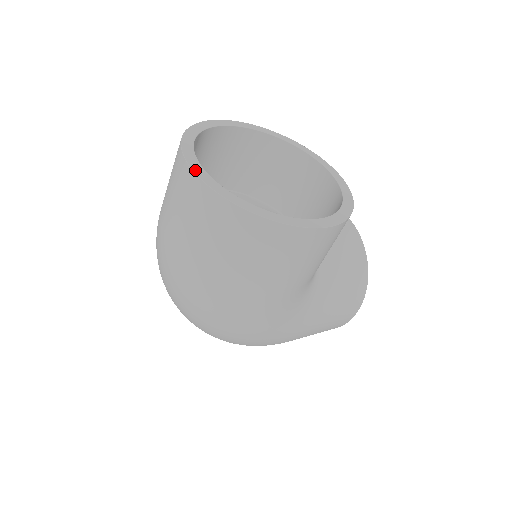
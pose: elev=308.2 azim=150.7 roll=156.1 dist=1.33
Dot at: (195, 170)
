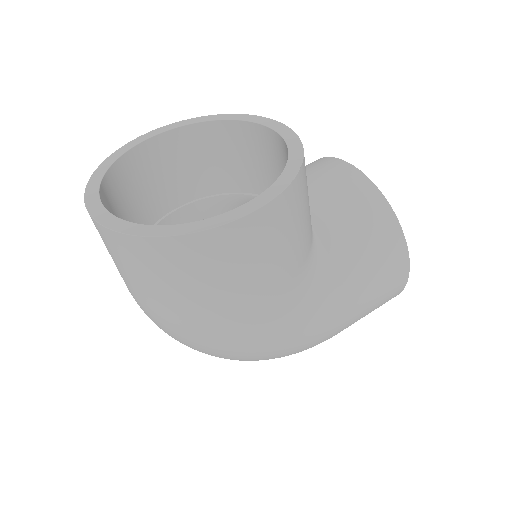
Dot at: (93, 214)
